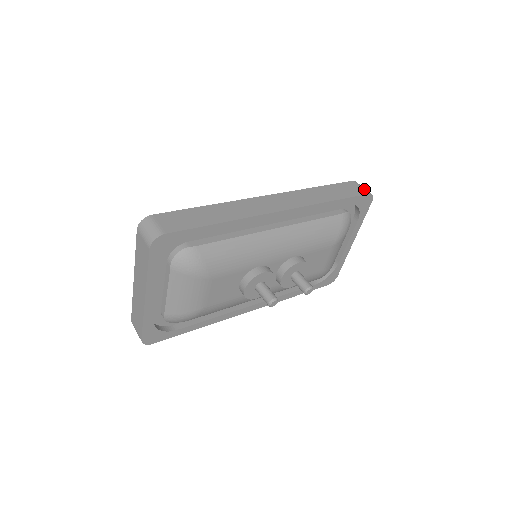
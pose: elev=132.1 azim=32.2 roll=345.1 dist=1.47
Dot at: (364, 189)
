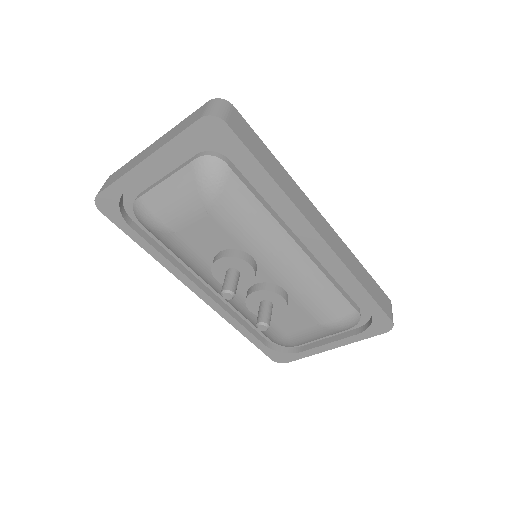
Dot at: (392, 315)
